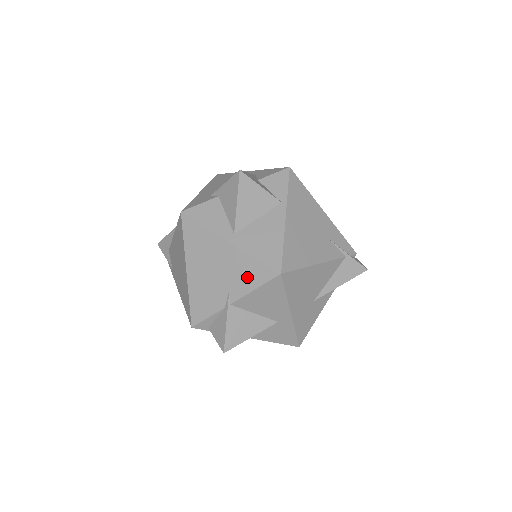
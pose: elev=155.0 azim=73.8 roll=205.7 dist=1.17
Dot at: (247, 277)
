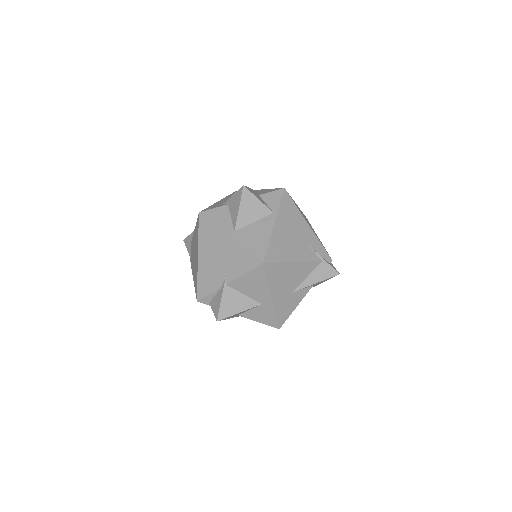
Dot at: (240, 264)
